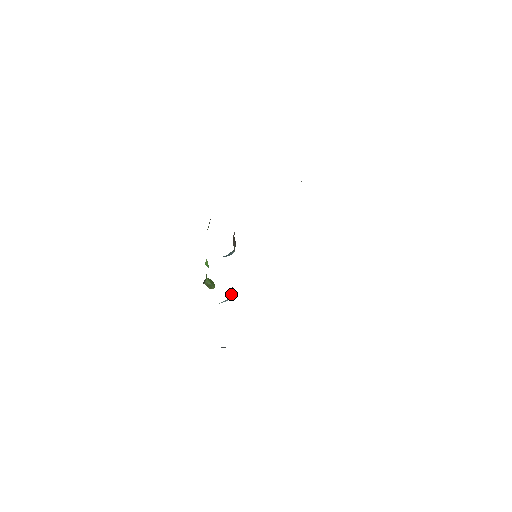
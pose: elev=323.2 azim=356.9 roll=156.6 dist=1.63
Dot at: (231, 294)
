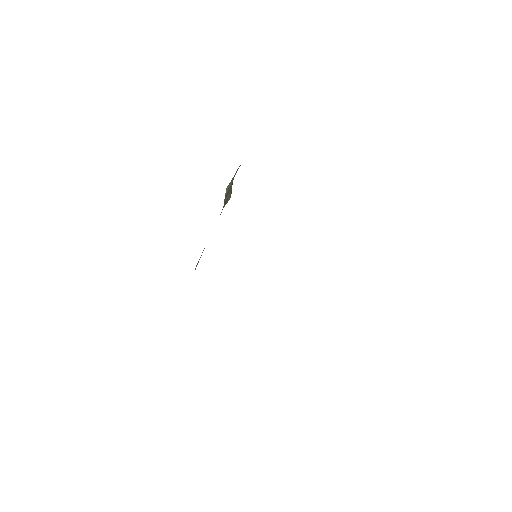
Dot at: occluded
